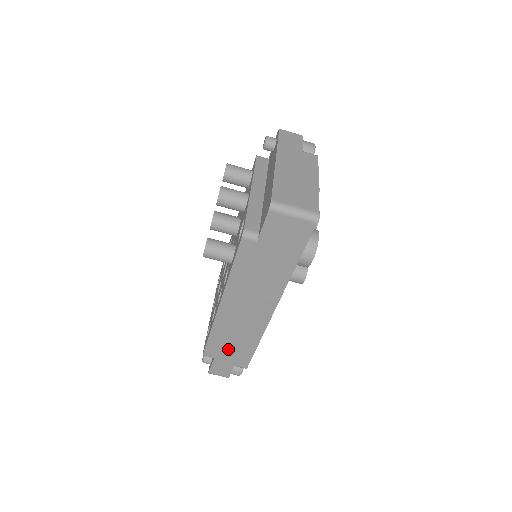
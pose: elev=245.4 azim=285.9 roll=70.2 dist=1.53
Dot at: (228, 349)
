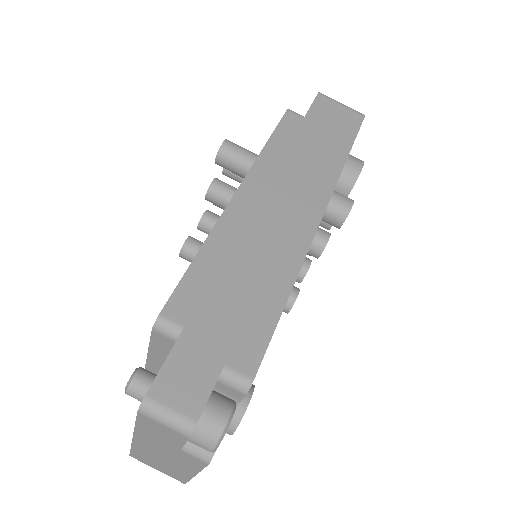
Dot at: (224, 303)
